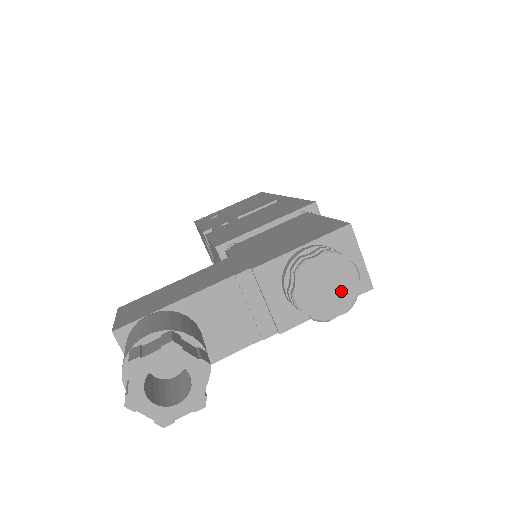
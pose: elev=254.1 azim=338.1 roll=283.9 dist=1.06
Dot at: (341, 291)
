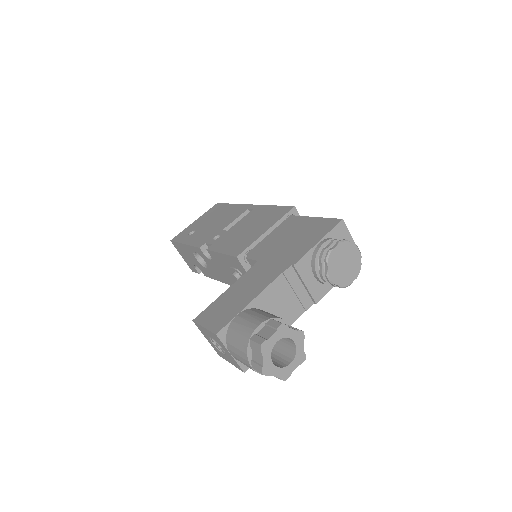
Dot at: (352, 265)
